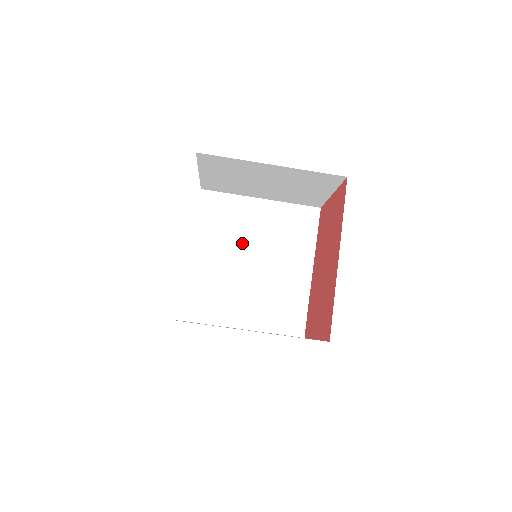
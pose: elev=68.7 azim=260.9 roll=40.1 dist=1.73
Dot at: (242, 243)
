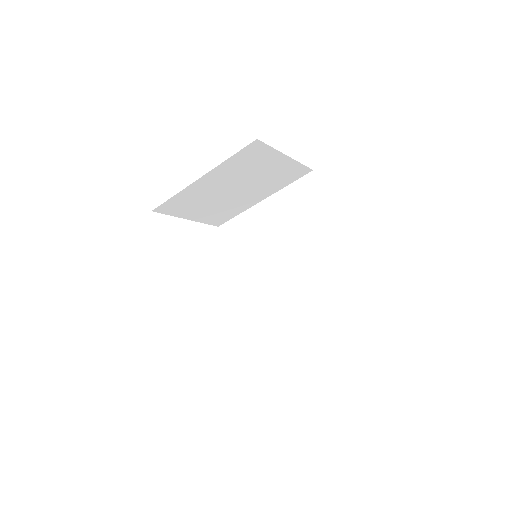
Dot at: (268, 248)
